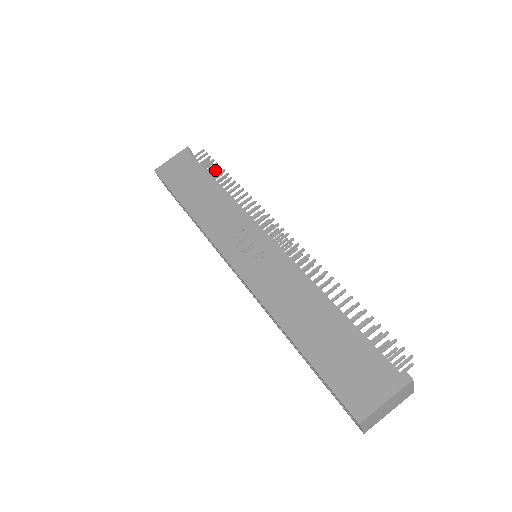
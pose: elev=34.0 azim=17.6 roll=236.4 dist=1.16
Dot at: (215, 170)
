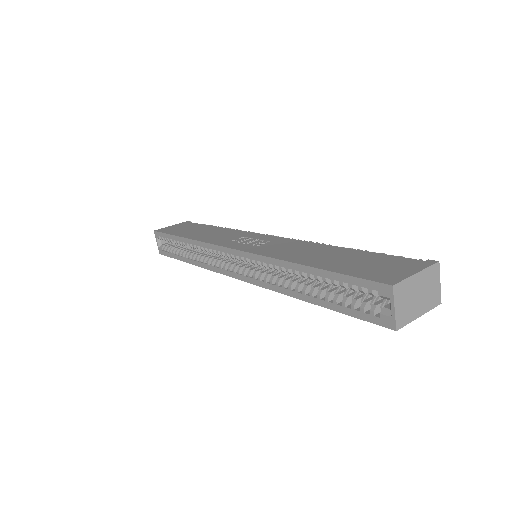
Dot at: occluded
